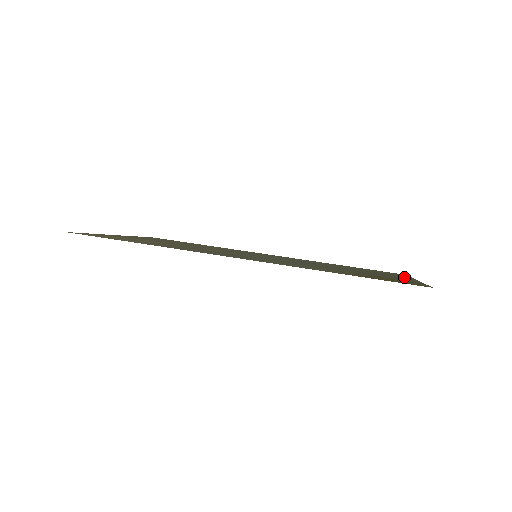
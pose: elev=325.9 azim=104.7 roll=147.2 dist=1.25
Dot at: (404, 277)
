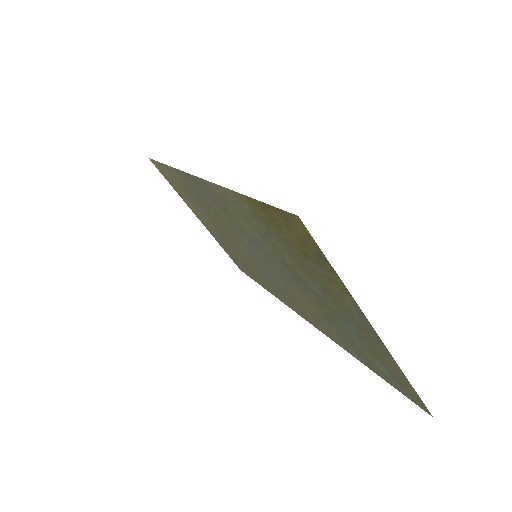
Dot at: (377, 342)
